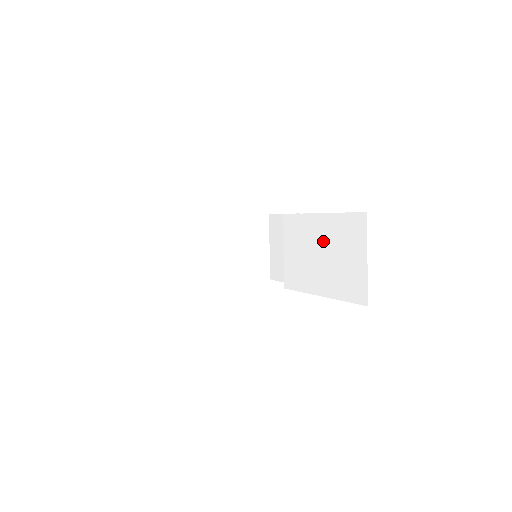
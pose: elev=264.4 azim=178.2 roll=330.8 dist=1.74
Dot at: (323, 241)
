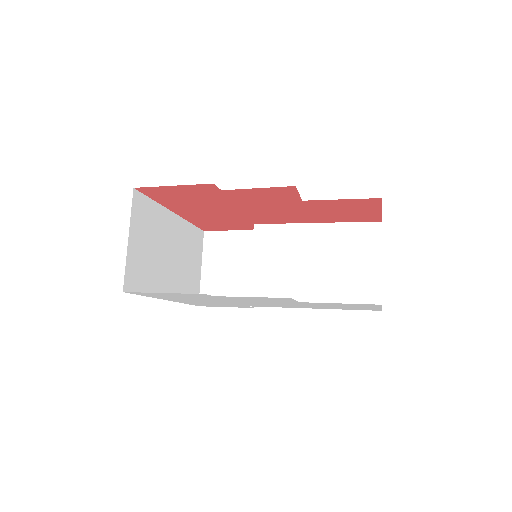
Dot at: (319, 250)
